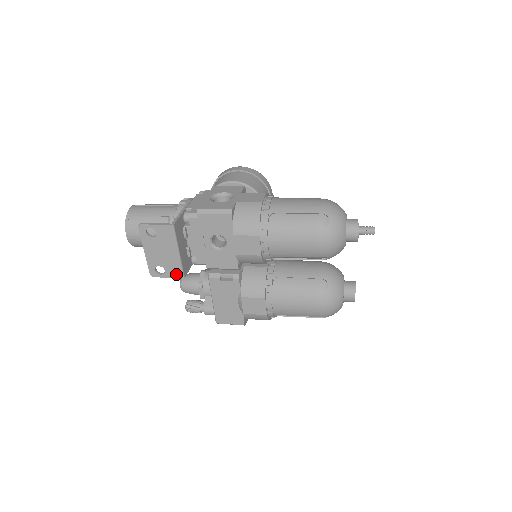
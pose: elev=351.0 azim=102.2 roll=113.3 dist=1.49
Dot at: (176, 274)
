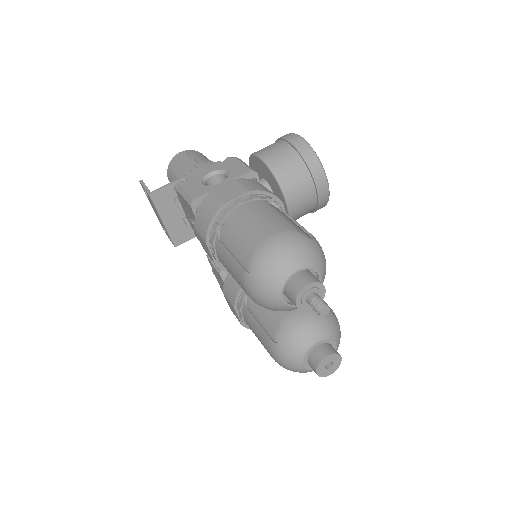
Dot at: occluded
